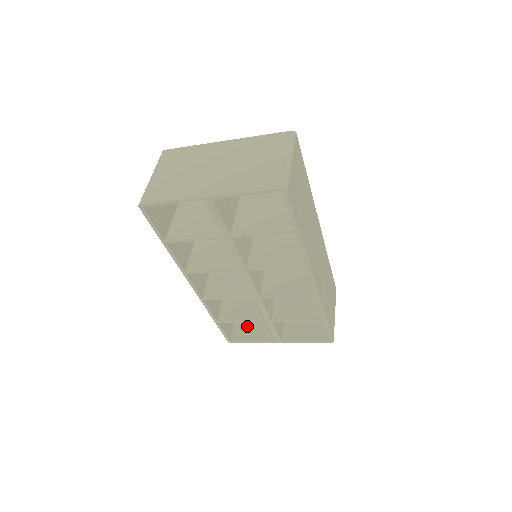
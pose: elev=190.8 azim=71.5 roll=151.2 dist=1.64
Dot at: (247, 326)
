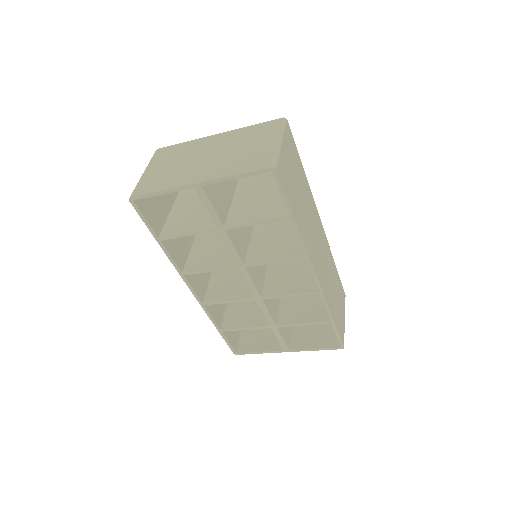
Dot at: (253, 337)
